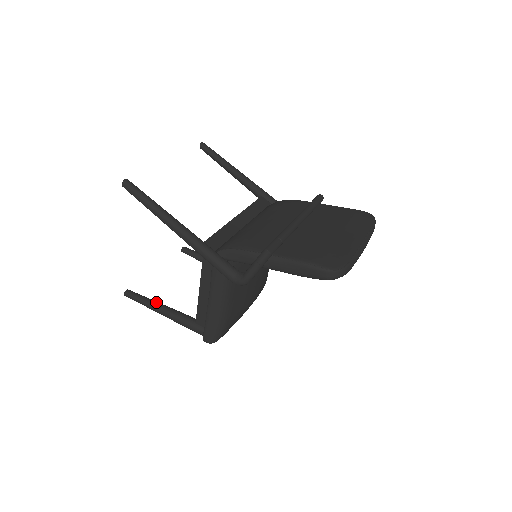
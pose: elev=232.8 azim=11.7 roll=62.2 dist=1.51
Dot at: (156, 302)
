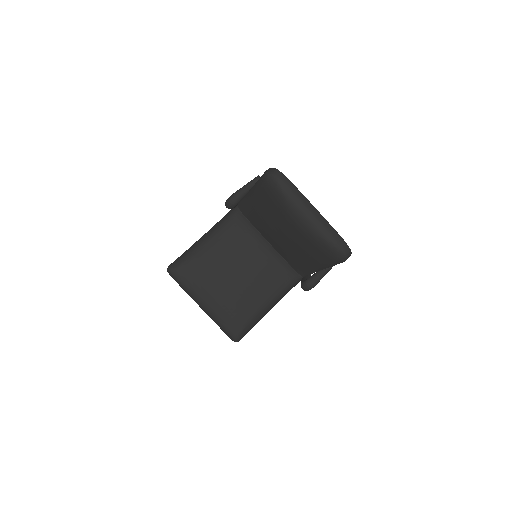
Dot at: occluded
